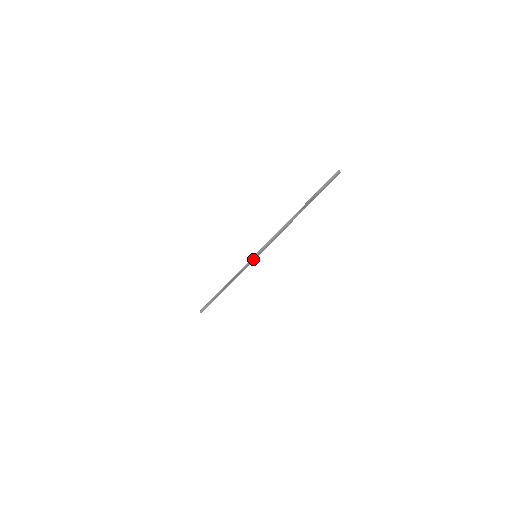
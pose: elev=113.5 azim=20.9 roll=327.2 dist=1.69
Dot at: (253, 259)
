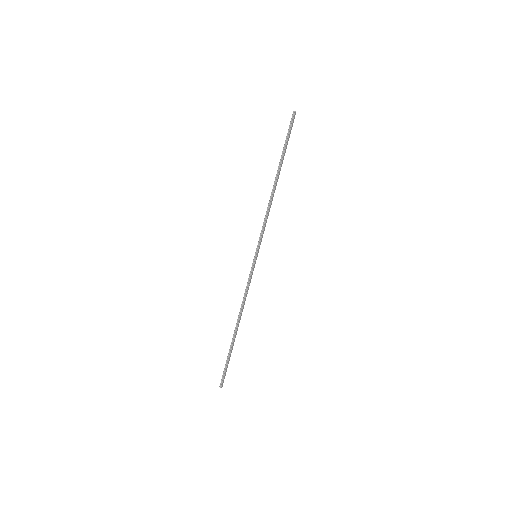
Dot at: (255, 261)
